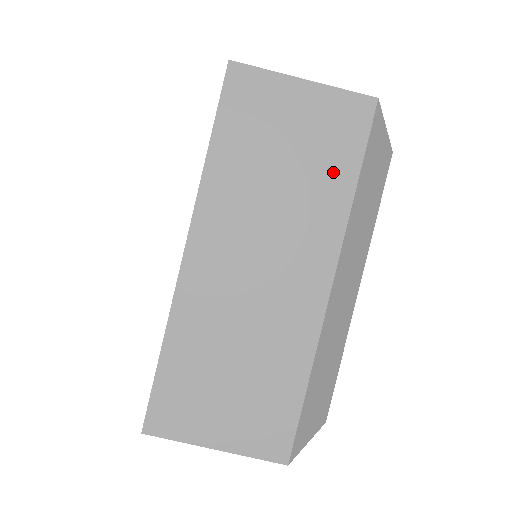
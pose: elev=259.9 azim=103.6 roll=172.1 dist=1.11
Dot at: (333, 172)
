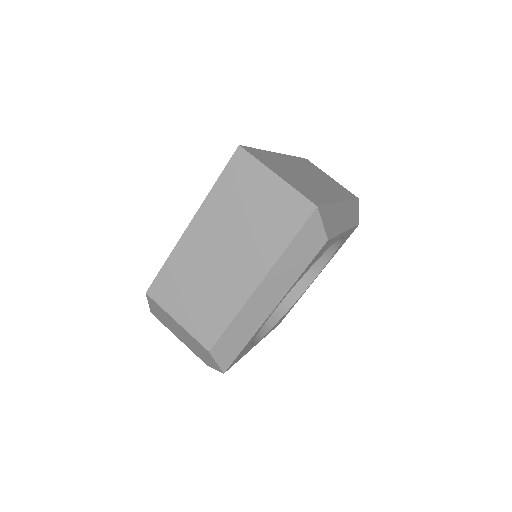
Dot at: (343, 192)
